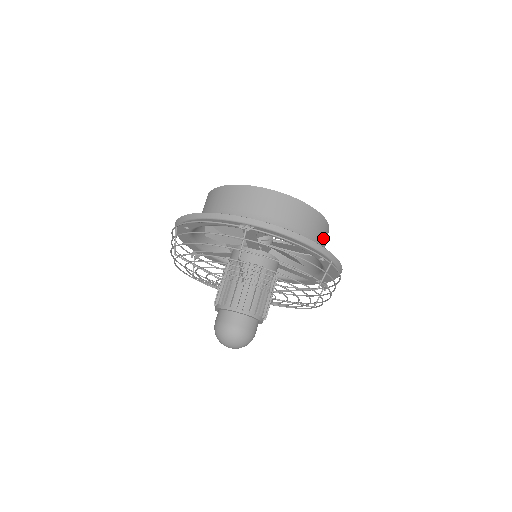
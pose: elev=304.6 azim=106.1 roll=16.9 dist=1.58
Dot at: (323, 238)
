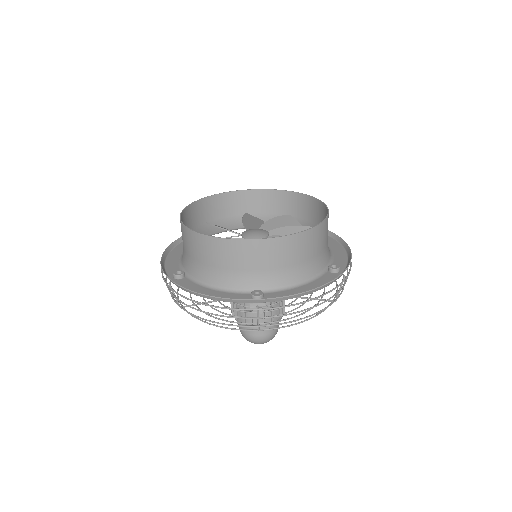
Dot at: (327, 235)
